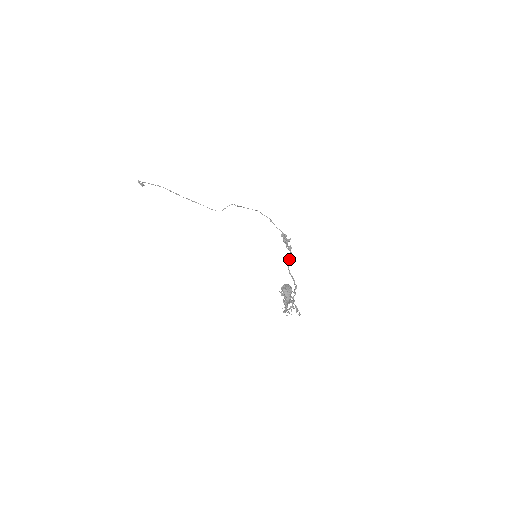
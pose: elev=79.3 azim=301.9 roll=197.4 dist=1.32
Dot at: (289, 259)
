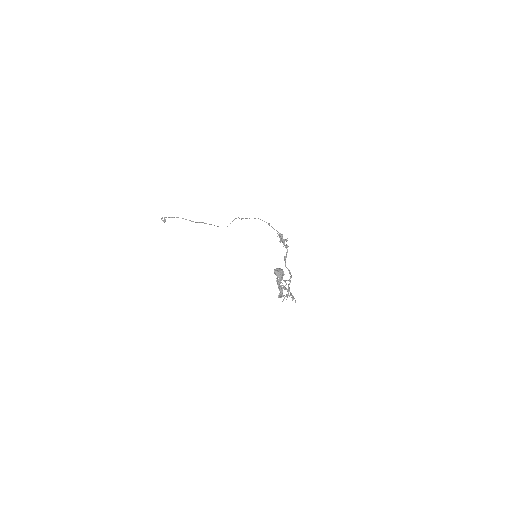
Dot at: (286, 255)
